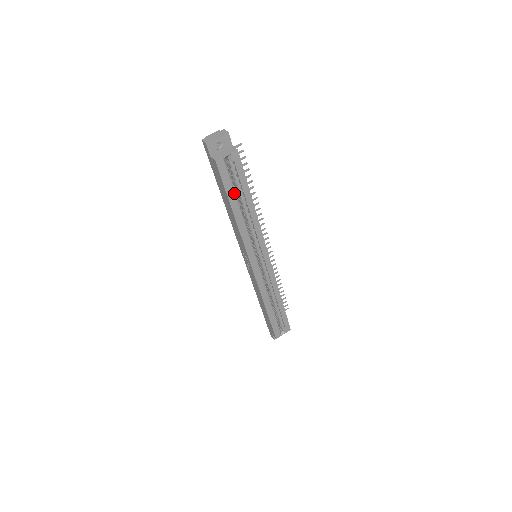
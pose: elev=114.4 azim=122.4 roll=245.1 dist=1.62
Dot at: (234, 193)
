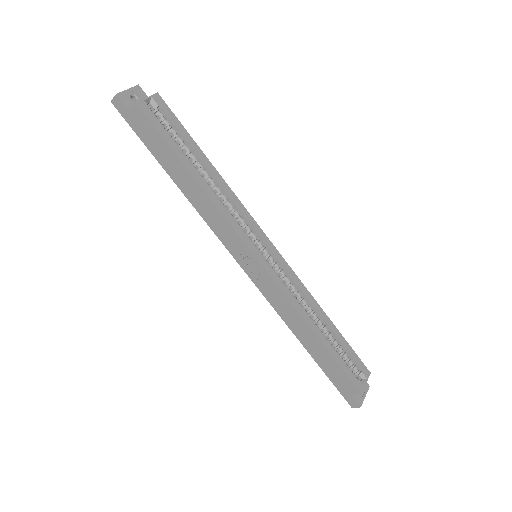
Dot at: (180, 150)
